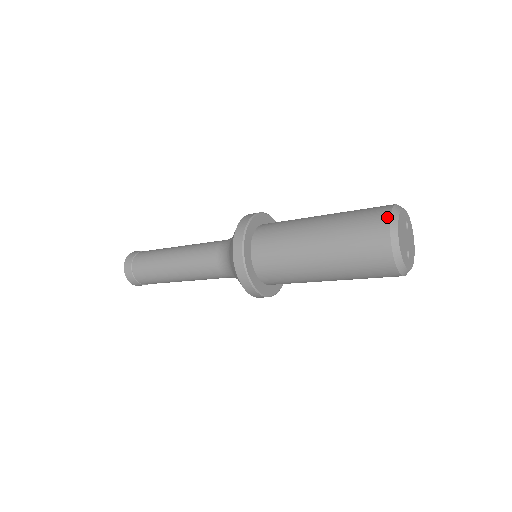
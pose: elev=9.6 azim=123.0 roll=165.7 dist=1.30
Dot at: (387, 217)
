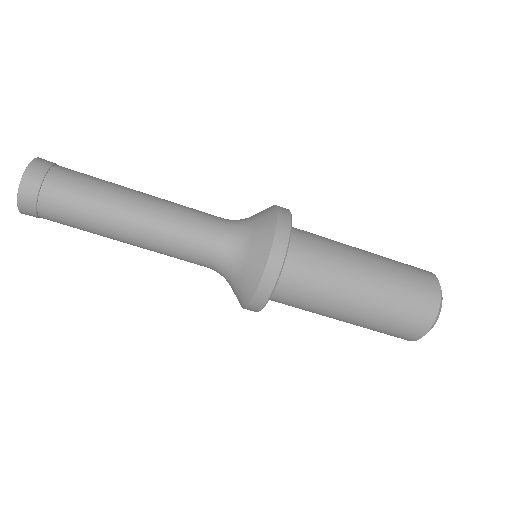
Dot at: occluded
